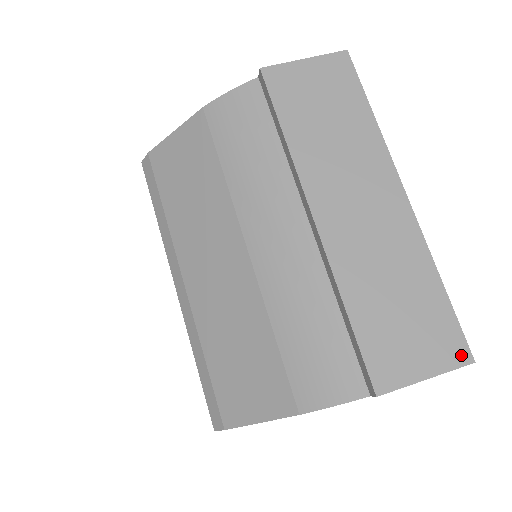
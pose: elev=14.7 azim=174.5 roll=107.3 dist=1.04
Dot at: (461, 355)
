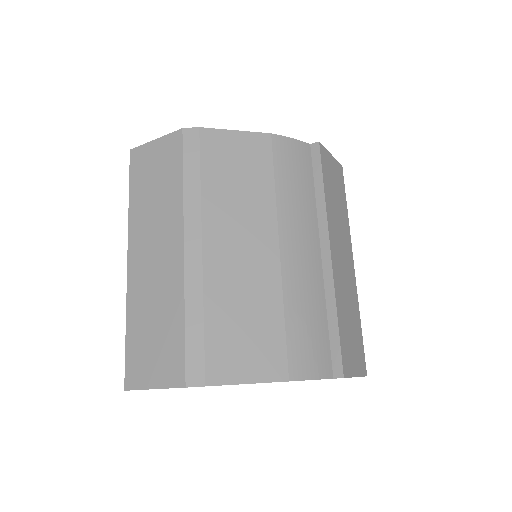
Dot at: (364, 369)
